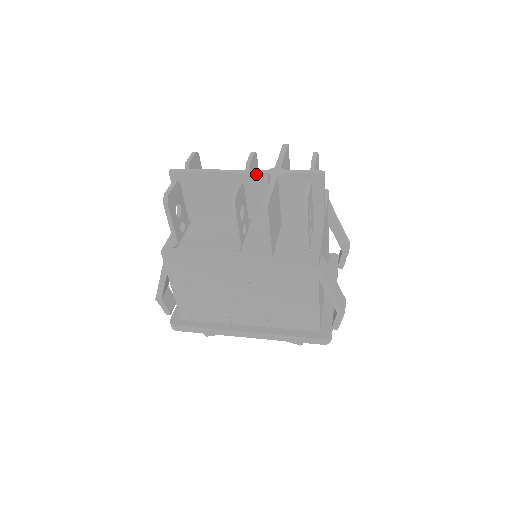
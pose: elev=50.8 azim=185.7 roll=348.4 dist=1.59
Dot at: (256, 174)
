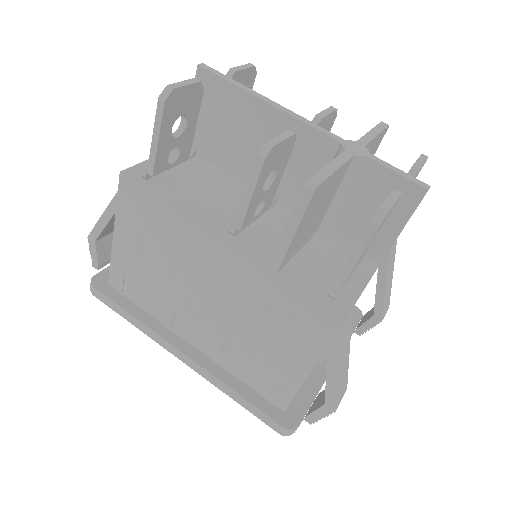
Dot at: (323, 135)
